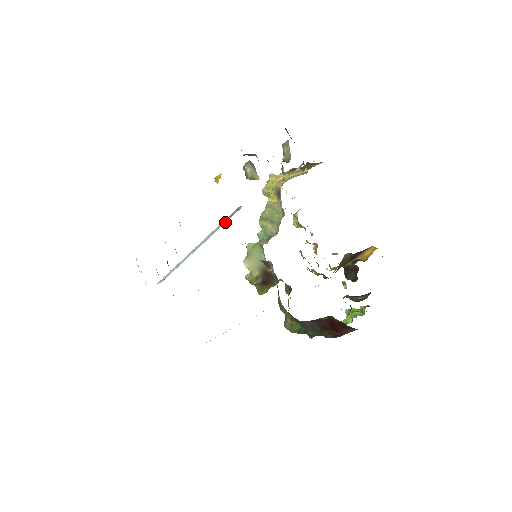
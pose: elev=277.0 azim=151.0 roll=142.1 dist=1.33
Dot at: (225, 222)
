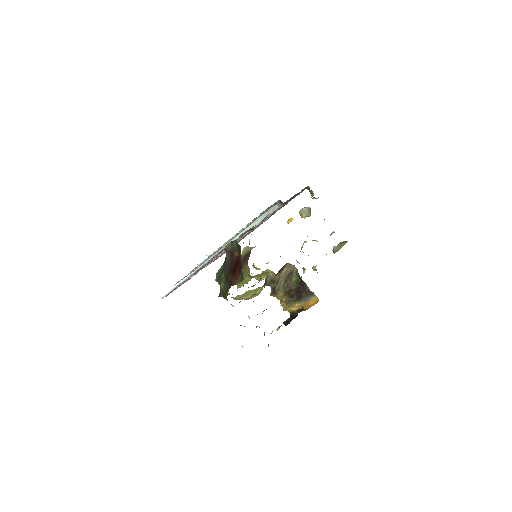
Dot at: occluded
